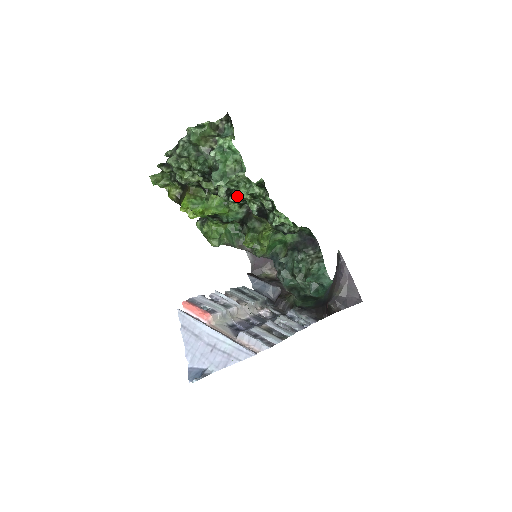
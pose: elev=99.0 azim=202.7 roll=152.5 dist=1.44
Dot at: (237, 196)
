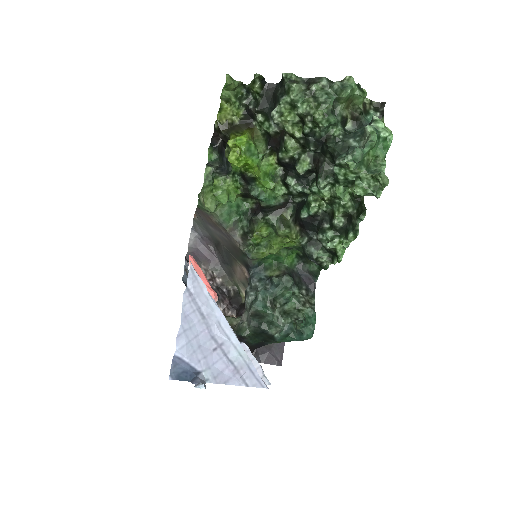
Dot at: (322, 187)
